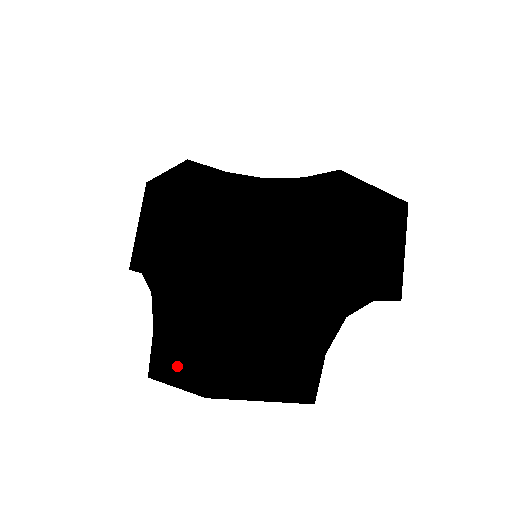
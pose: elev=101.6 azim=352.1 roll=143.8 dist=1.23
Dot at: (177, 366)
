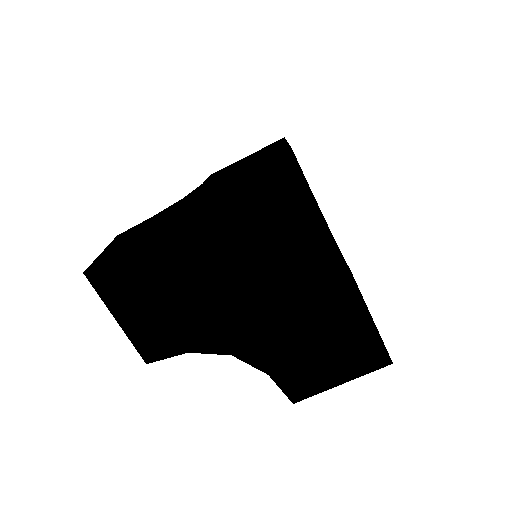
Dot at: (116, 245)
